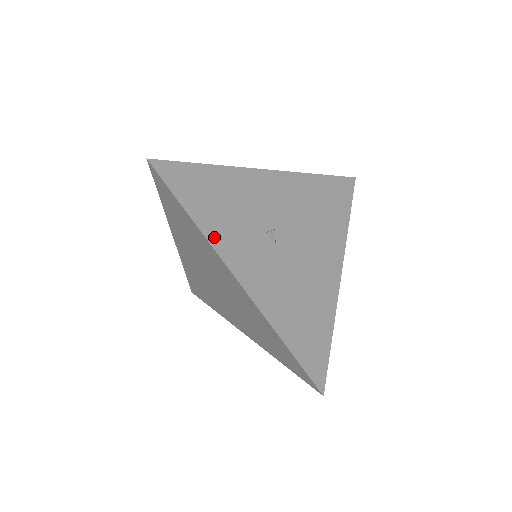
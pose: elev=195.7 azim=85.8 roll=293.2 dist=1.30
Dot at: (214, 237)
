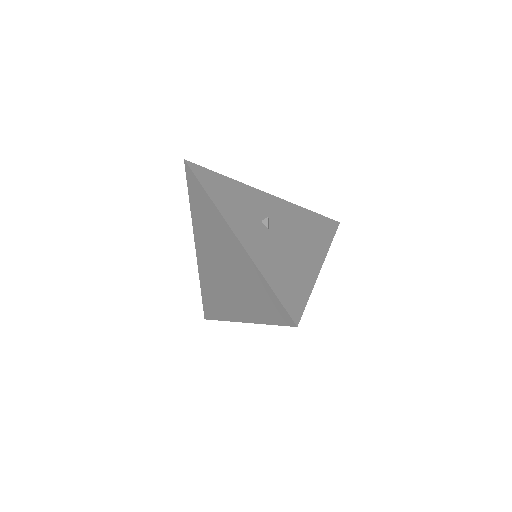
Dot at: (222, 208)
